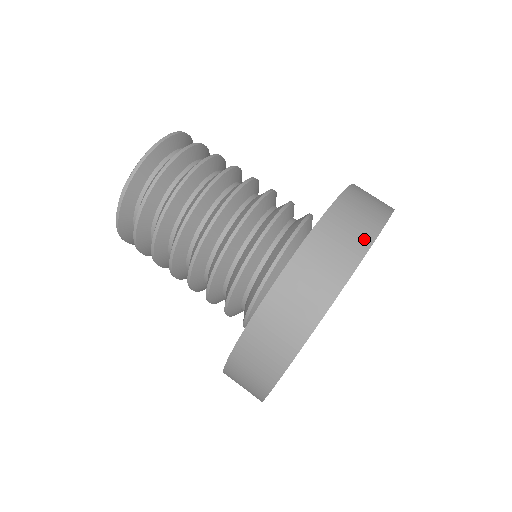
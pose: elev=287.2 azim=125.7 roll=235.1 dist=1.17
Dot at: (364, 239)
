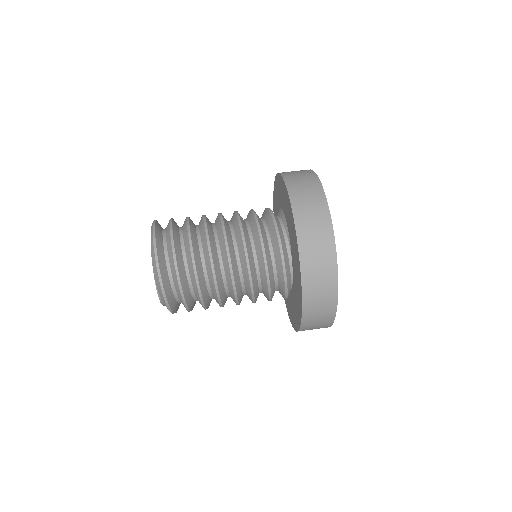
Dot at: (321, 203)
